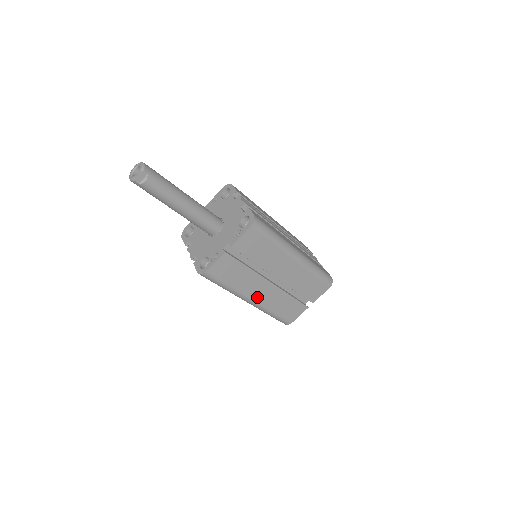
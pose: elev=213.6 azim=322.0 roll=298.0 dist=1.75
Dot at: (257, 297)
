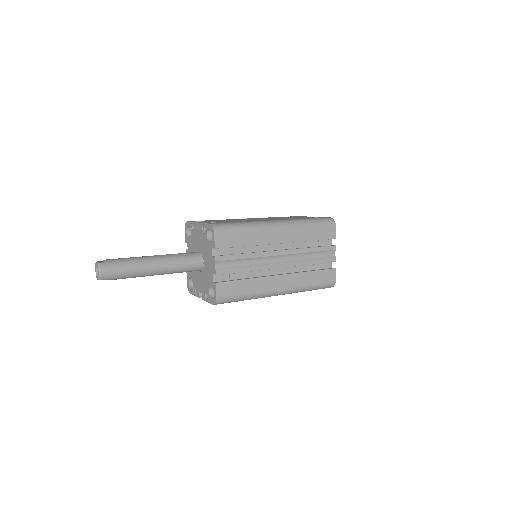
Dot at: occluded
